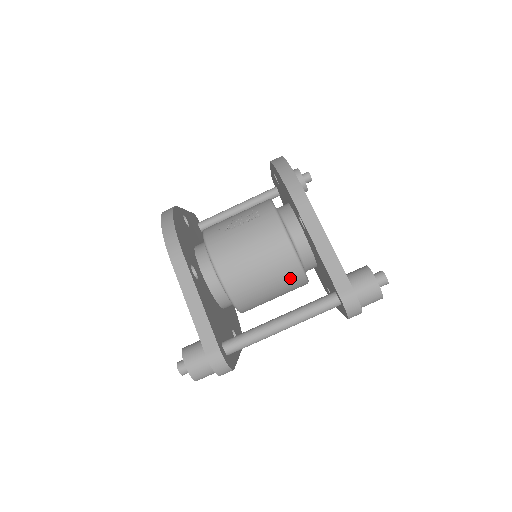
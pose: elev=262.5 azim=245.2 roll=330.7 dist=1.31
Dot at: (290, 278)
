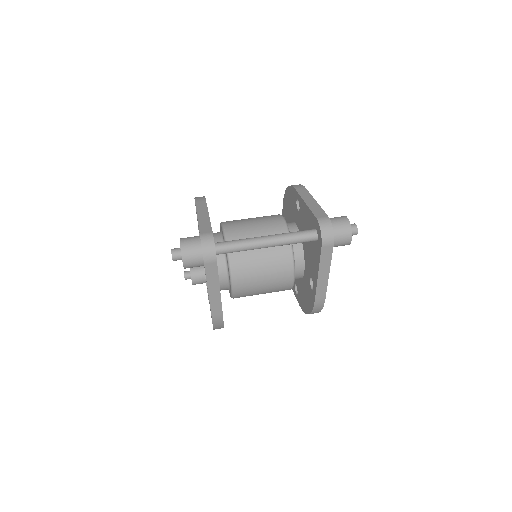
Dot at: (280, 253)
